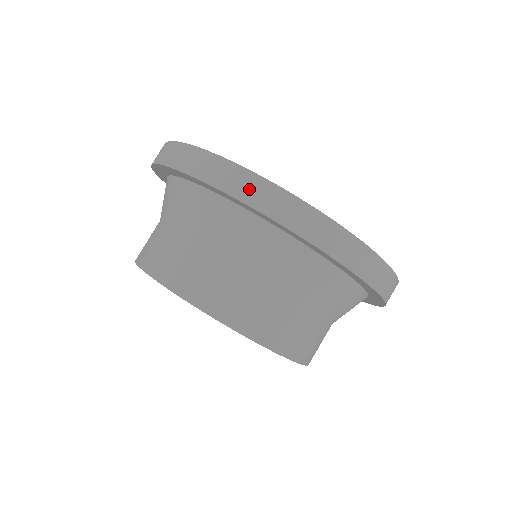
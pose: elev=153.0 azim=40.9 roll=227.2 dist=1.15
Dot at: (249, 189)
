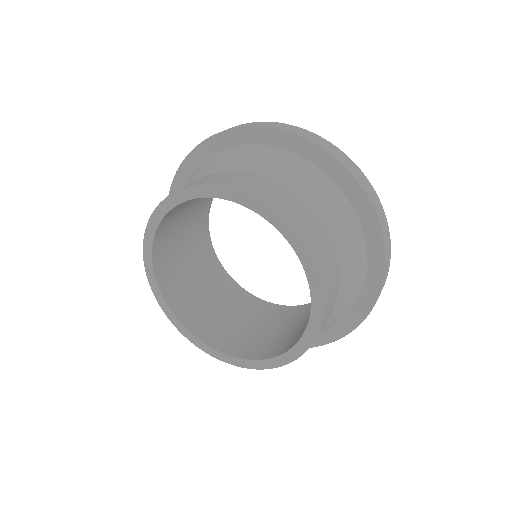
Dot at: (250, 124)
